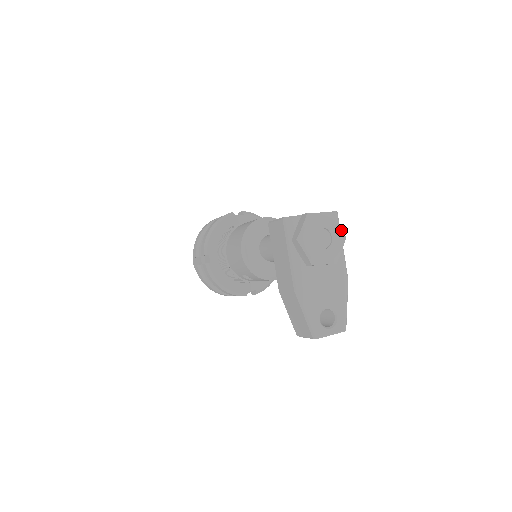
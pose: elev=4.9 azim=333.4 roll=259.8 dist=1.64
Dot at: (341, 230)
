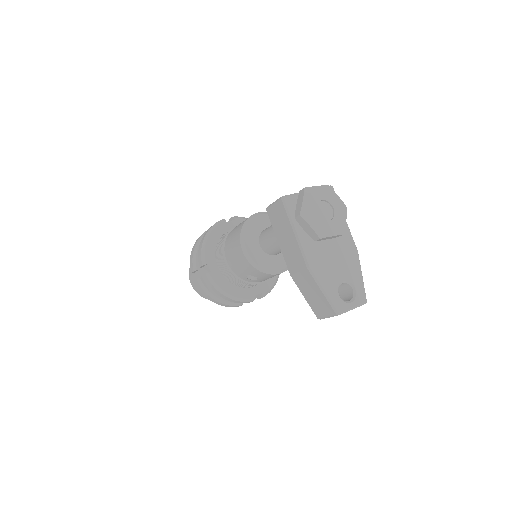
Dot at: (341, 201)
